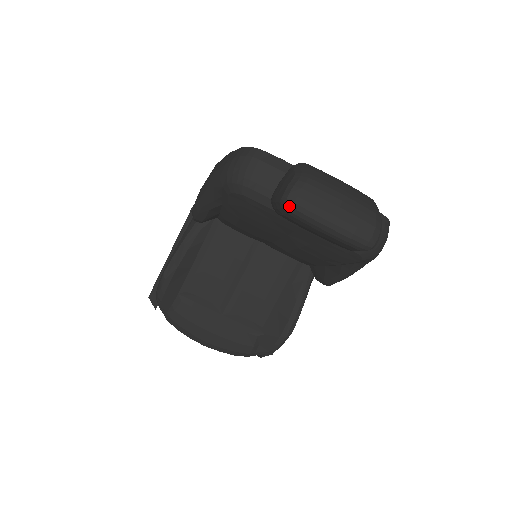
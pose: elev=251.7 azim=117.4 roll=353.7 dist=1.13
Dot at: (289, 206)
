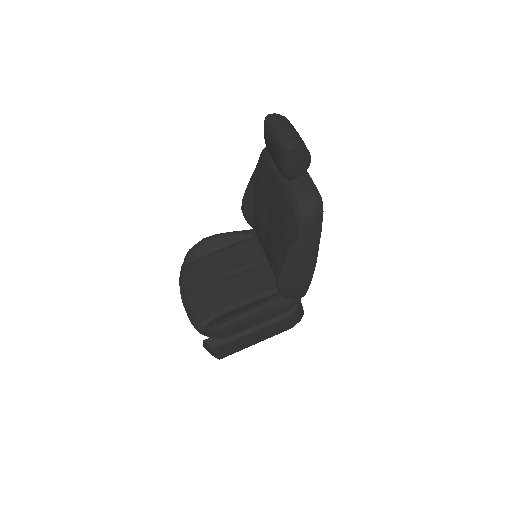
Dot at: (267, 117)
